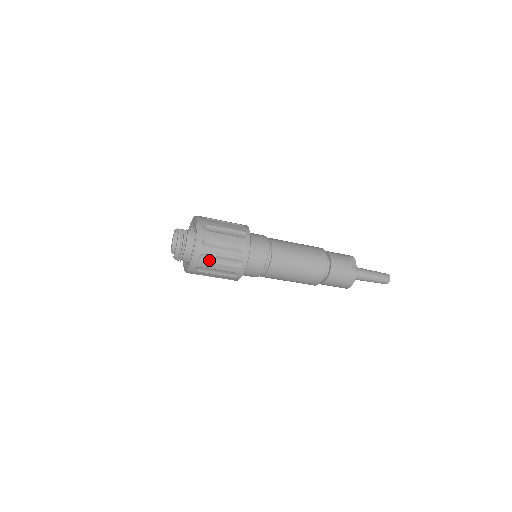
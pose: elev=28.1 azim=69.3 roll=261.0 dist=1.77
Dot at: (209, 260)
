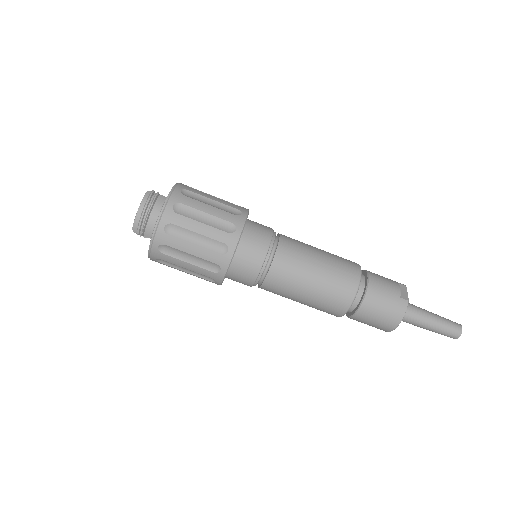
Dot at: (179, 236)
